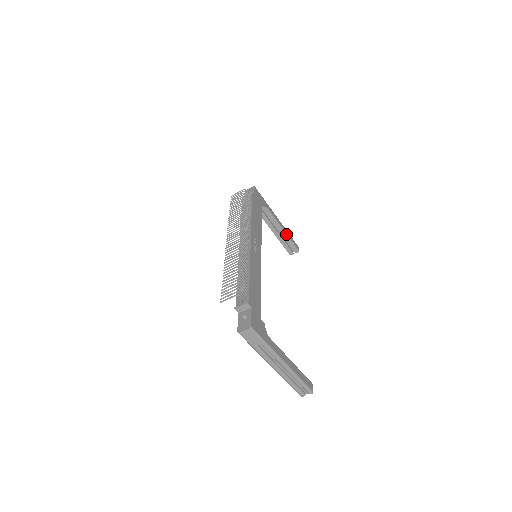
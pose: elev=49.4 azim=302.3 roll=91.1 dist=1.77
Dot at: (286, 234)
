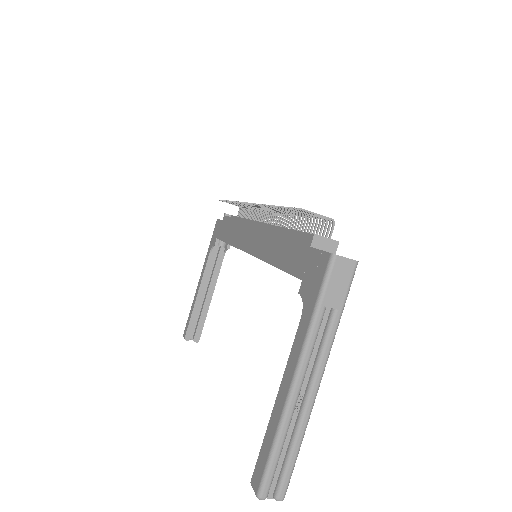
Dot at: occluded
